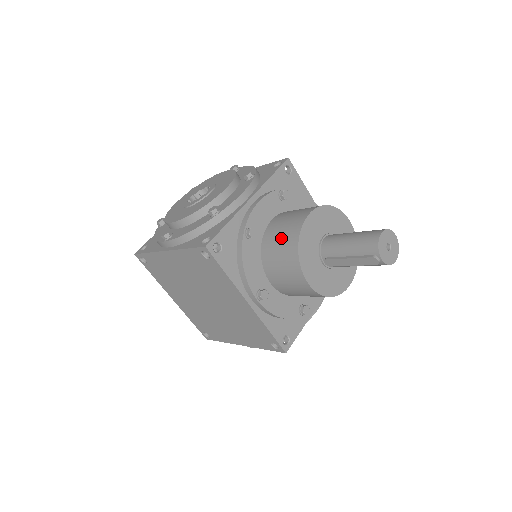
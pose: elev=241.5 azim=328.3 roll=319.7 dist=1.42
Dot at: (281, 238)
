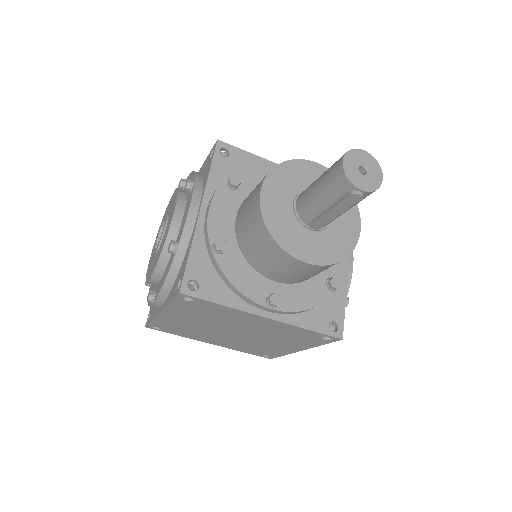
Dot at: (251, 233)
